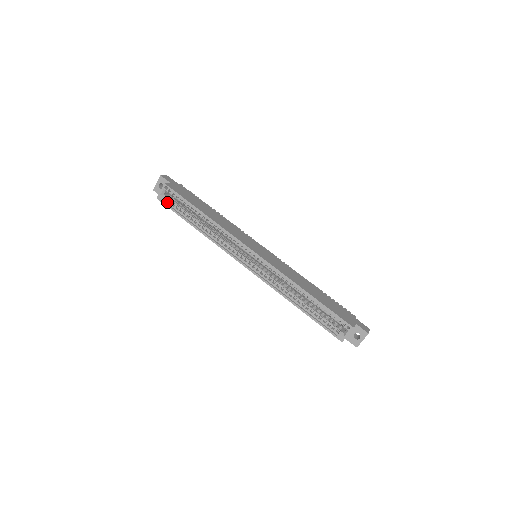
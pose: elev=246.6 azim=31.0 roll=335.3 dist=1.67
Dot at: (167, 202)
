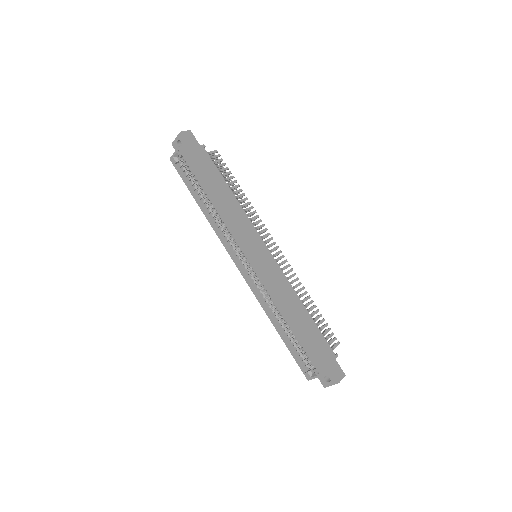
Dot at: (179, 167)
